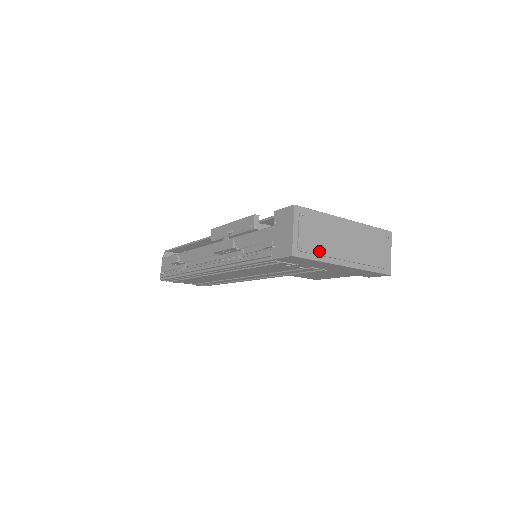
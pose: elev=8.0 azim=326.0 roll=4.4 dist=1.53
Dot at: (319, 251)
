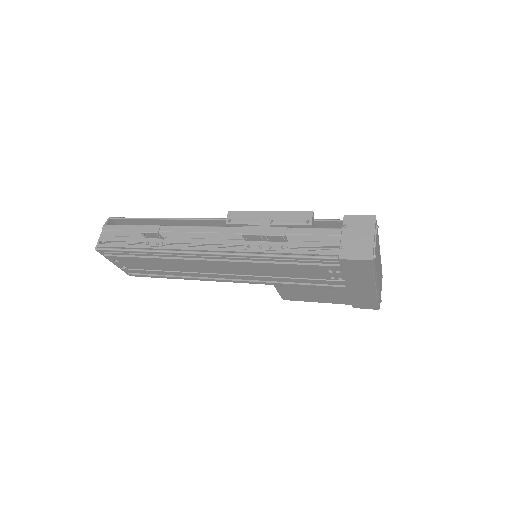
Dot at: (376, 265)
